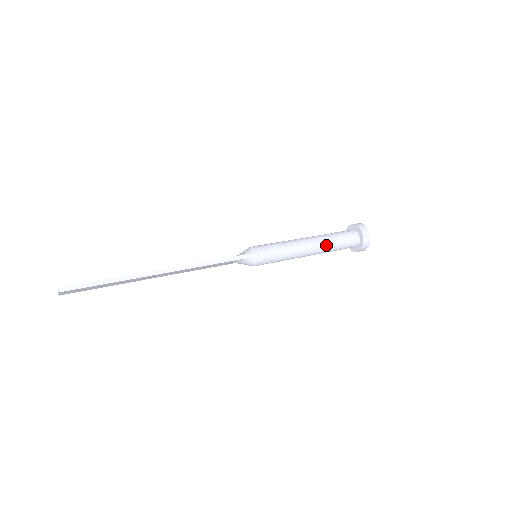
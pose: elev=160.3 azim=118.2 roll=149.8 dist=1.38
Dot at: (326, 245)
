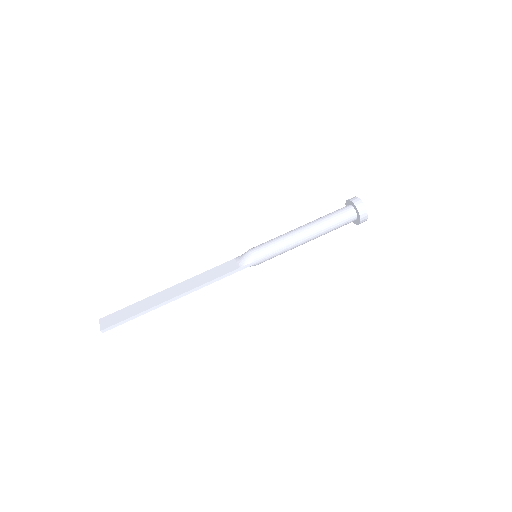
Dot at: (322, 234)
